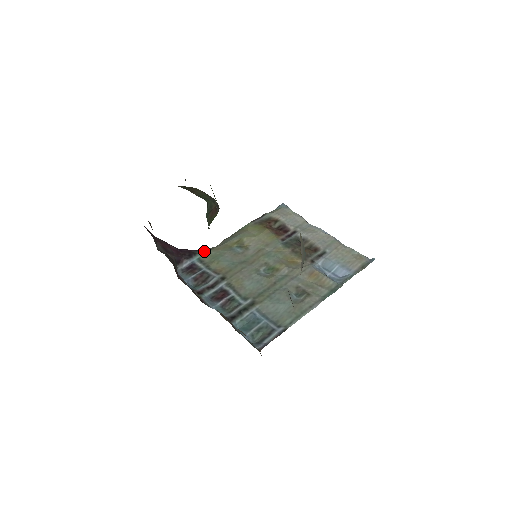
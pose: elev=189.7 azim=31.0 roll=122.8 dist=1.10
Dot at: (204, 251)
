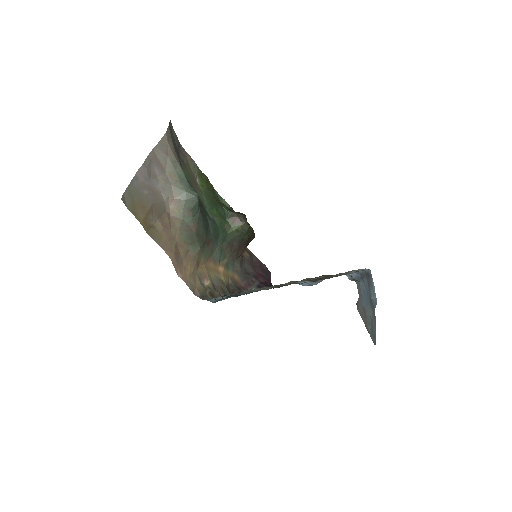
Dot at: occluded
